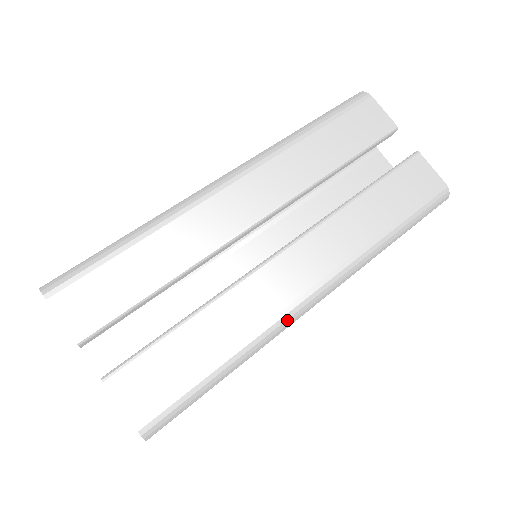
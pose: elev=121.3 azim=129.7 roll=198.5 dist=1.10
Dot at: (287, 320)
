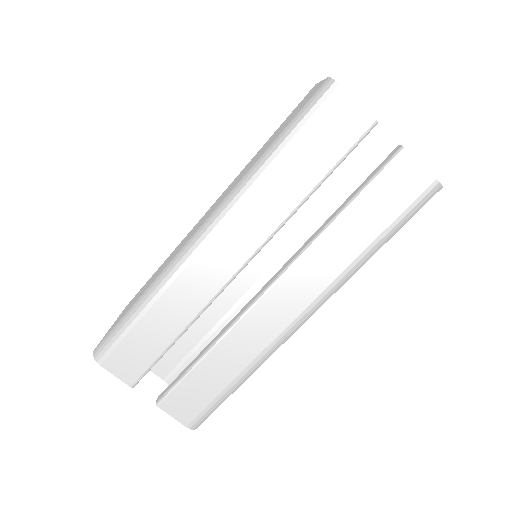
Dot at: (279, 344)
